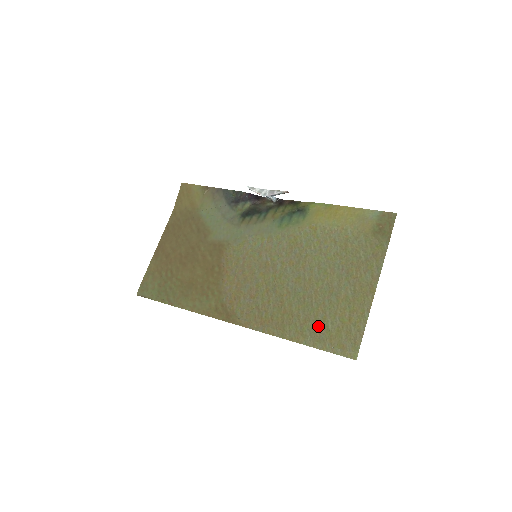
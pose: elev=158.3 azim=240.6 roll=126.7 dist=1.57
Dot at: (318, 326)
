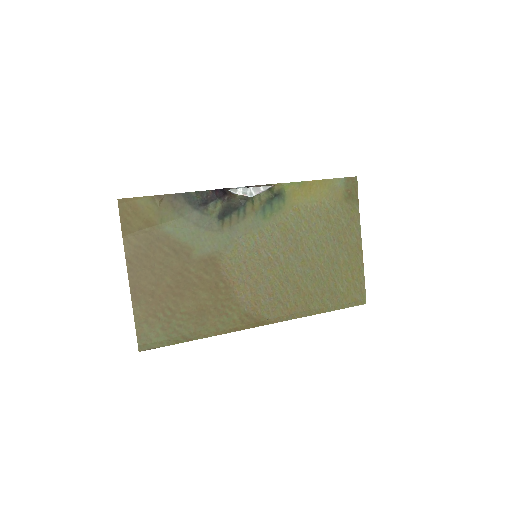
Dot at: (334, 293)
